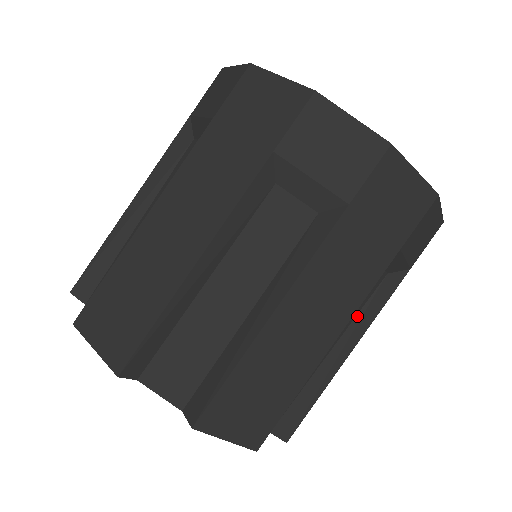
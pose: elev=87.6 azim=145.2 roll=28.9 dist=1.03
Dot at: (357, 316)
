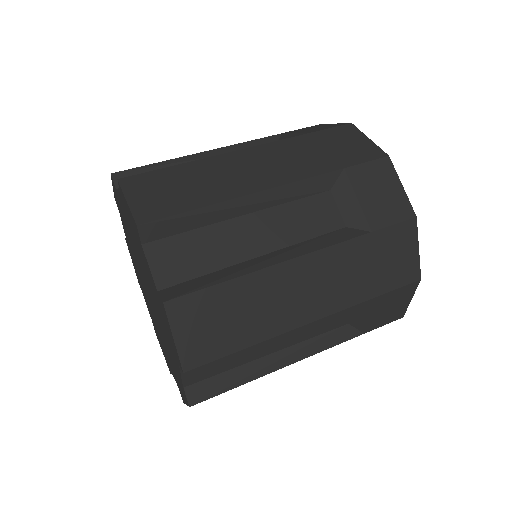
Dot at: (309, 339)
